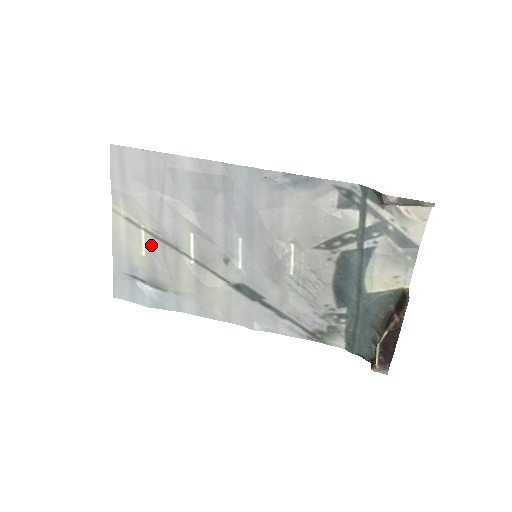
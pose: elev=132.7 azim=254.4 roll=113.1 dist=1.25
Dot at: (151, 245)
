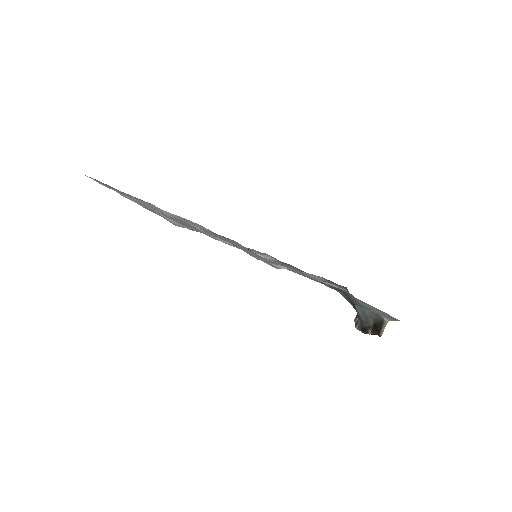
Dot at: (161, 212)
